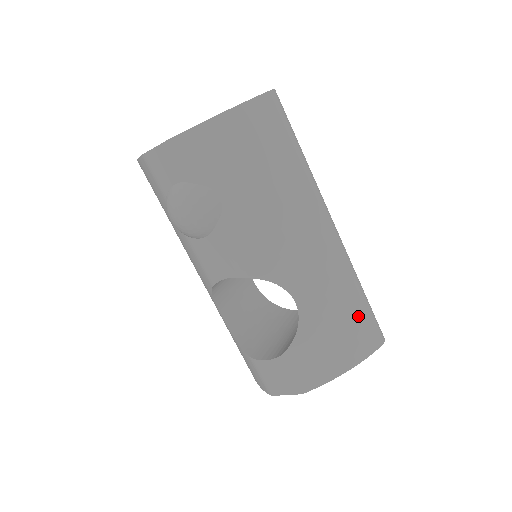
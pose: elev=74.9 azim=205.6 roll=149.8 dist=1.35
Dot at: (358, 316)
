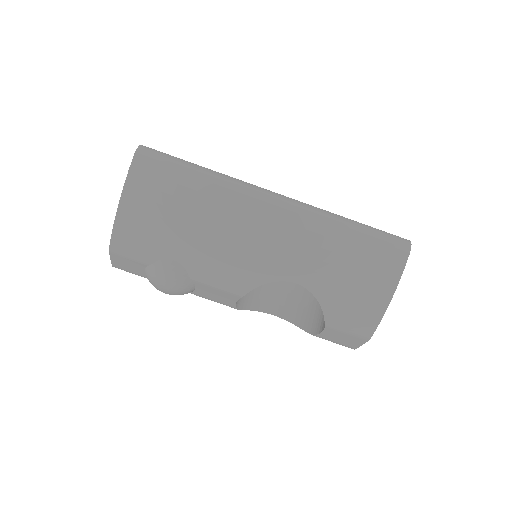
Dot at: (362, 250)
